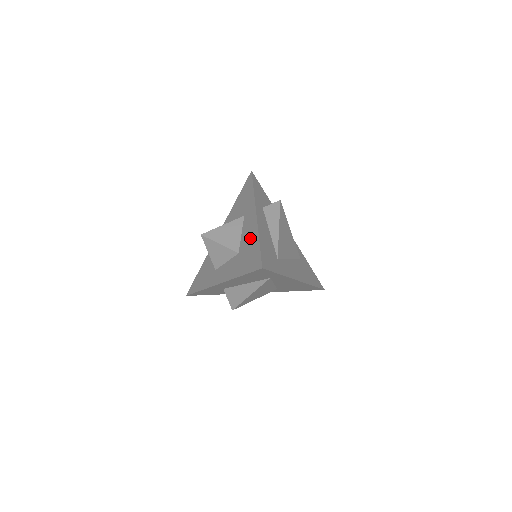
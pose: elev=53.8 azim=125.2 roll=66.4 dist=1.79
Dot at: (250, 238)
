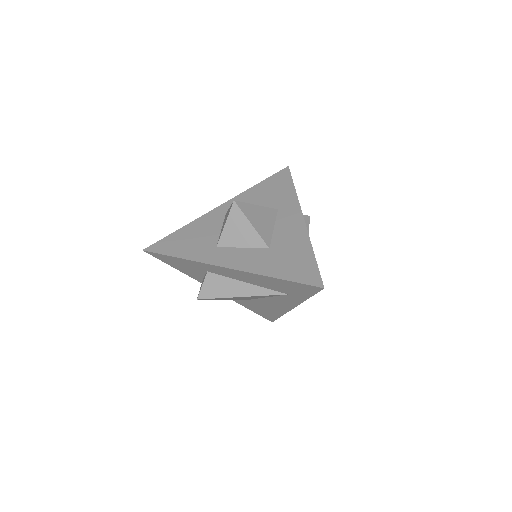
Dot at: (294, 241)
